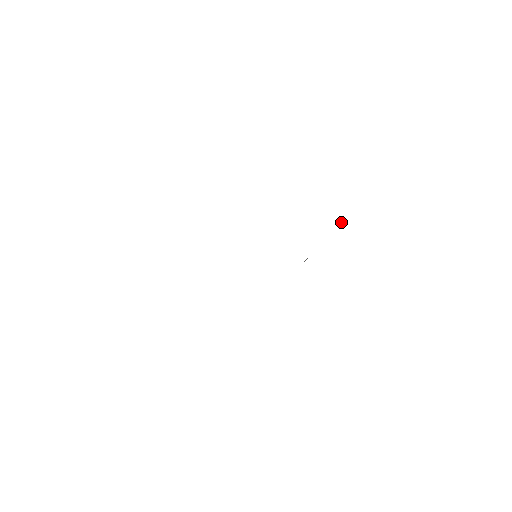
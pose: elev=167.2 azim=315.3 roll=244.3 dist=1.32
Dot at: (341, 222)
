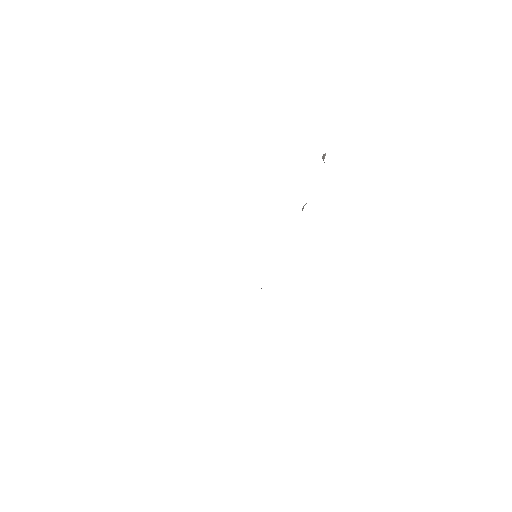
Dot at: (322, 157)
